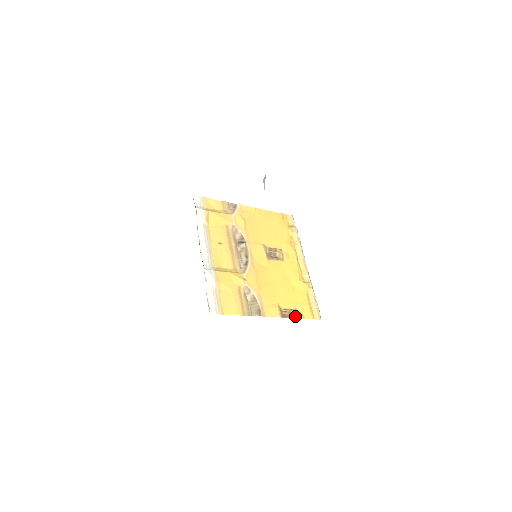
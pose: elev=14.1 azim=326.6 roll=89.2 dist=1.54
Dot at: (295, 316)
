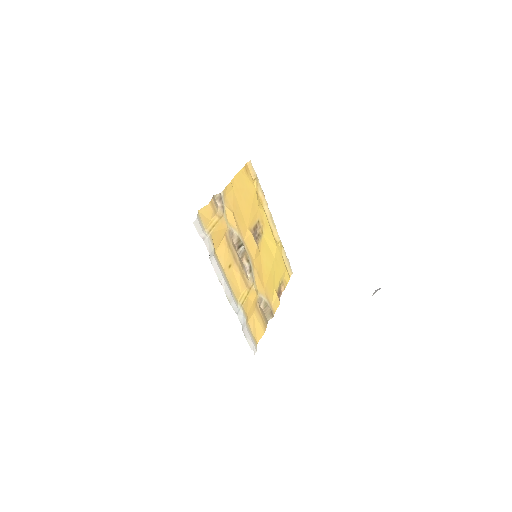
Dot at: (283, 289)
